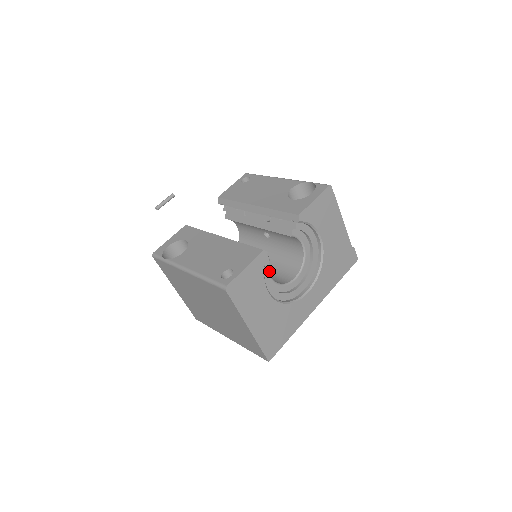
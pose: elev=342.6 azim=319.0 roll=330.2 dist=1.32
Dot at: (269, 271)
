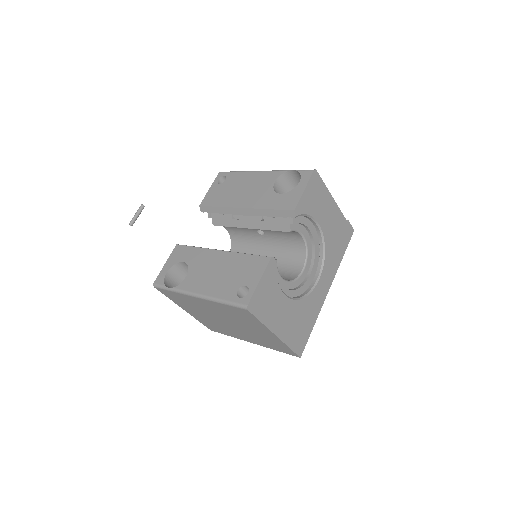
Dot at: (279, 273)
